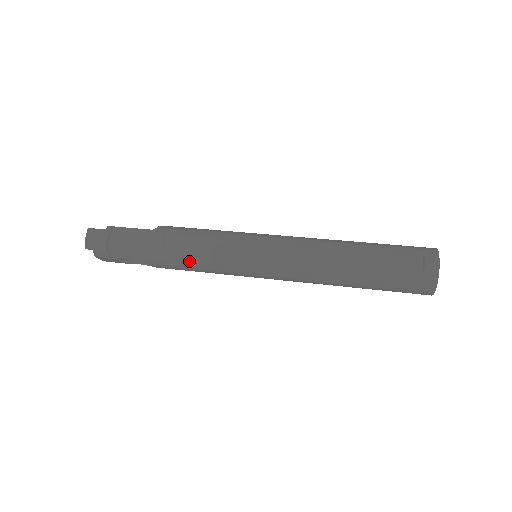
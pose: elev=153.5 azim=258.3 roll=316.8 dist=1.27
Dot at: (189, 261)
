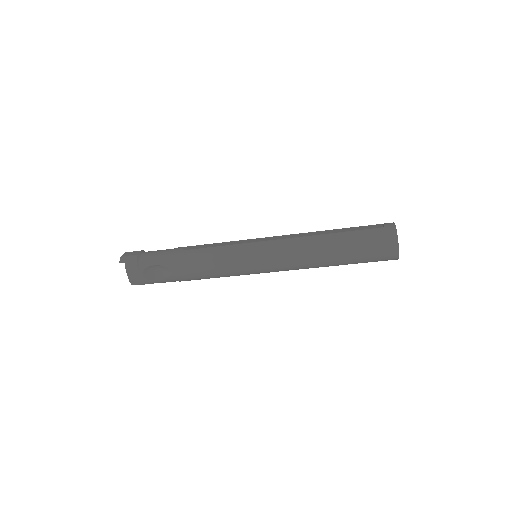
Dot at: (202, 256)
